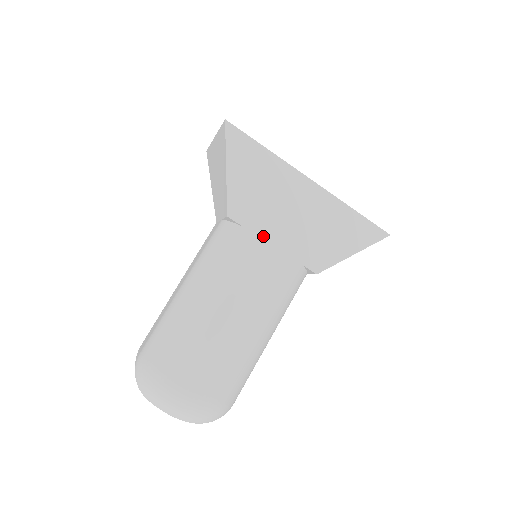
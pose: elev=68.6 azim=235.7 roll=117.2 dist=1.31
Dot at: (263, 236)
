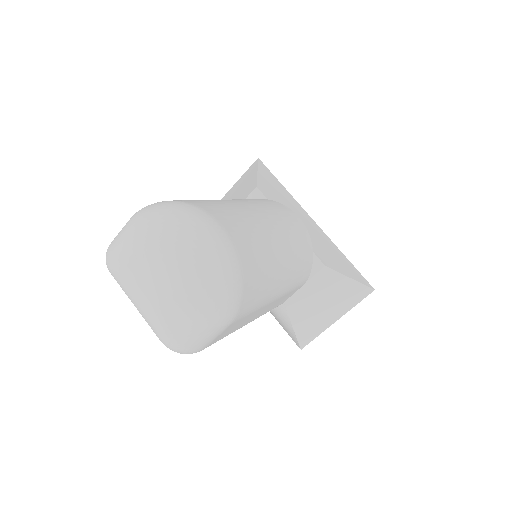
Dot at: occluded
